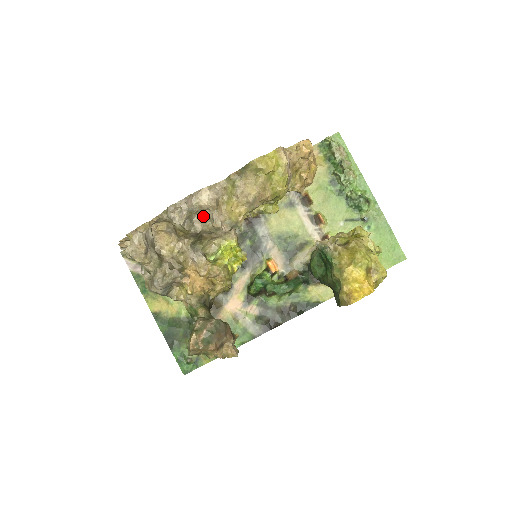
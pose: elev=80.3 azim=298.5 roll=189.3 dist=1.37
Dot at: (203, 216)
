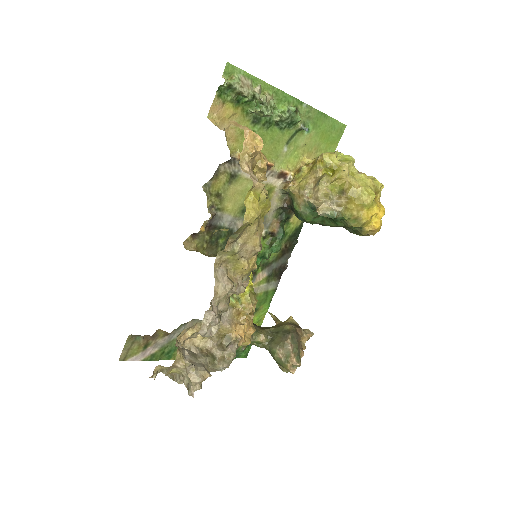
Dot at: occluded
